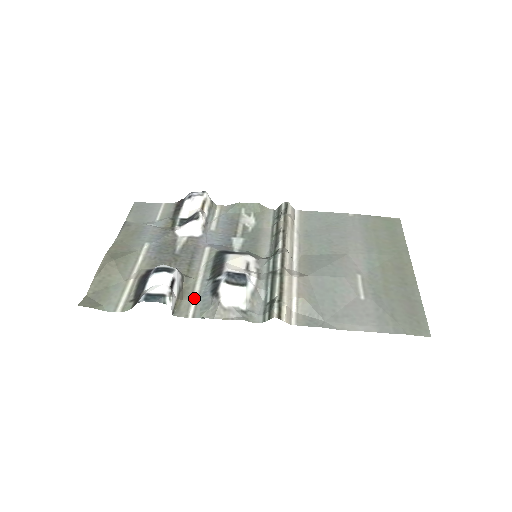
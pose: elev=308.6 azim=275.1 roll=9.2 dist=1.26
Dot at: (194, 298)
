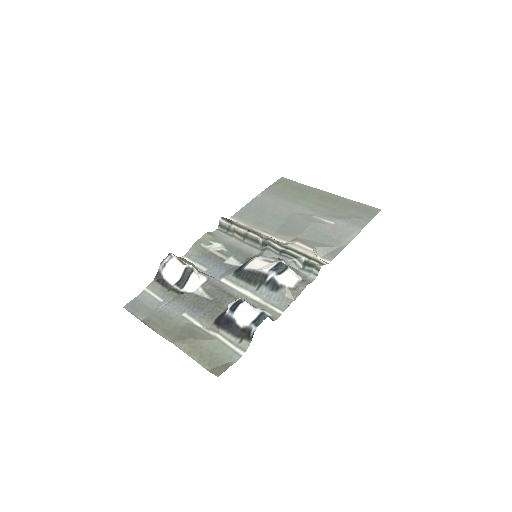
Dot at: (266, 304)
